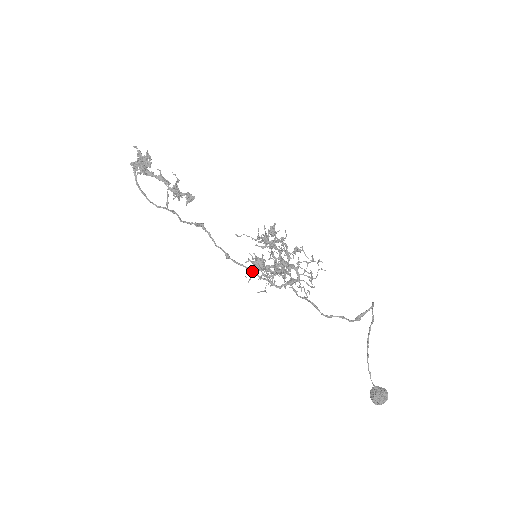
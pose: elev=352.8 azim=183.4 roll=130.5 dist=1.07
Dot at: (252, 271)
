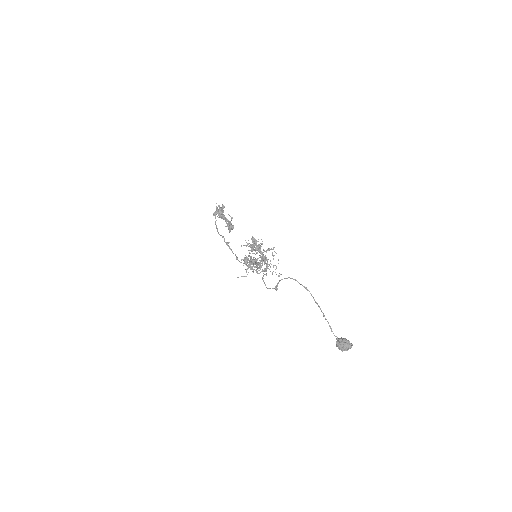
Dot at: (246, 265)
